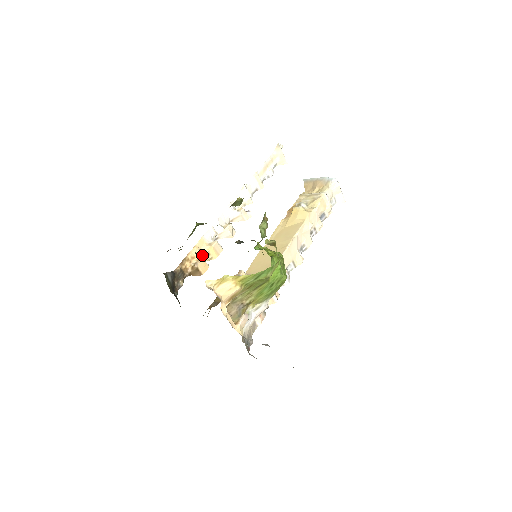
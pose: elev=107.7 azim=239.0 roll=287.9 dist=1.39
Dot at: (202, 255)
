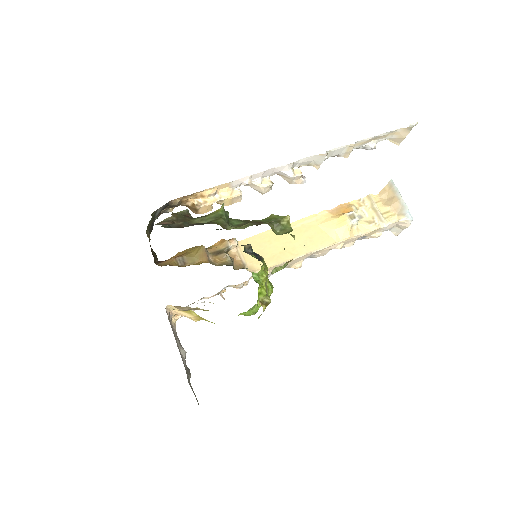
Dot at: (214, 199)
